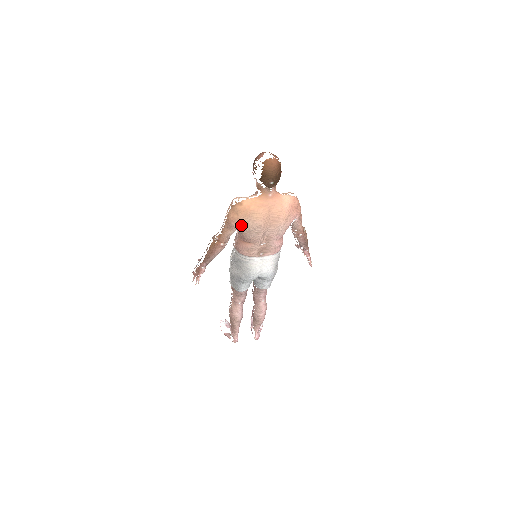
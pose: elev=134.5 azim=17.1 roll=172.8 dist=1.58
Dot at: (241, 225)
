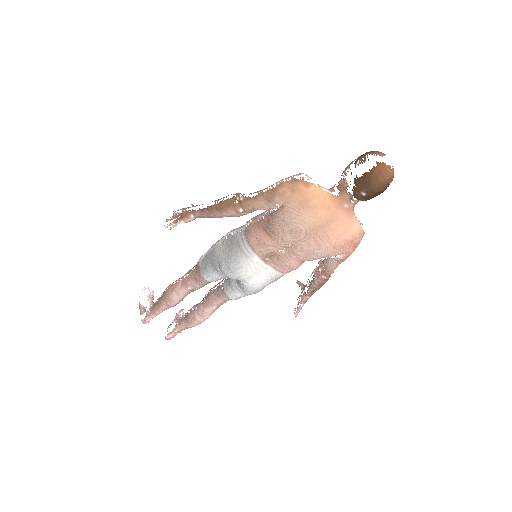
Dot at: (284, 208)
